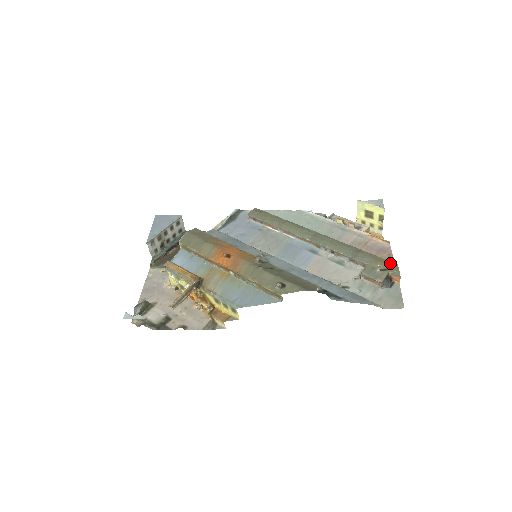
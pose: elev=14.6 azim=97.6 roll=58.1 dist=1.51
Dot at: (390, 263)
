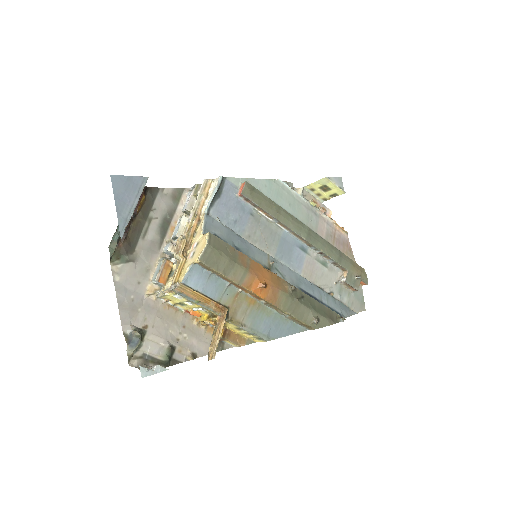
Dot at: (361, 269)
